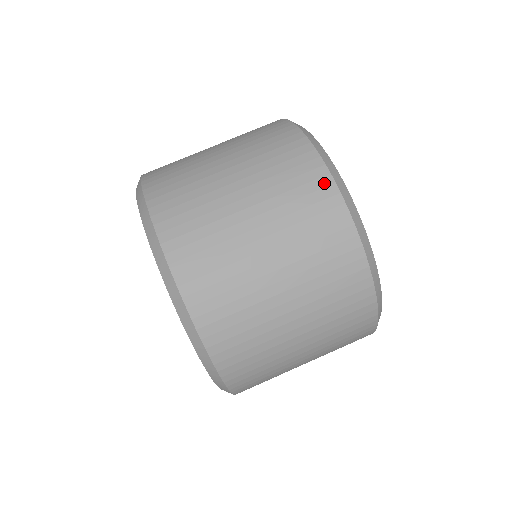
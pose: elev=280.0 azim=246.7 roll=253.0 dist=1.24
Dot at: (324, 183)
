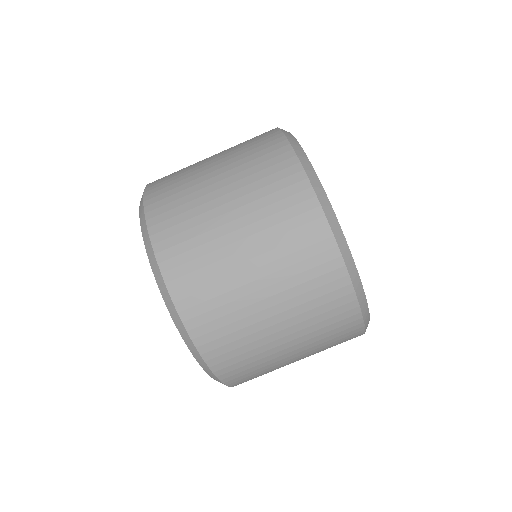
Dot at: (347, 300)
